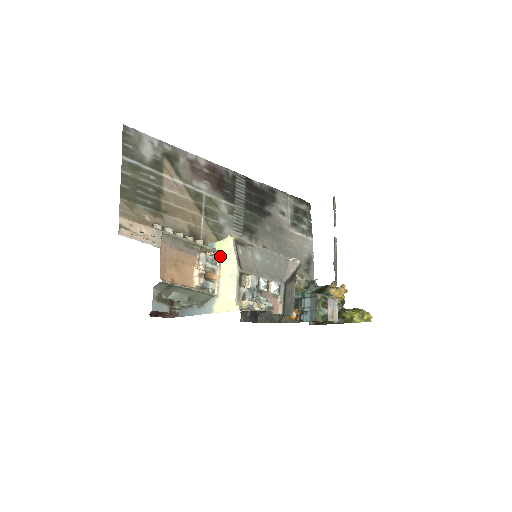
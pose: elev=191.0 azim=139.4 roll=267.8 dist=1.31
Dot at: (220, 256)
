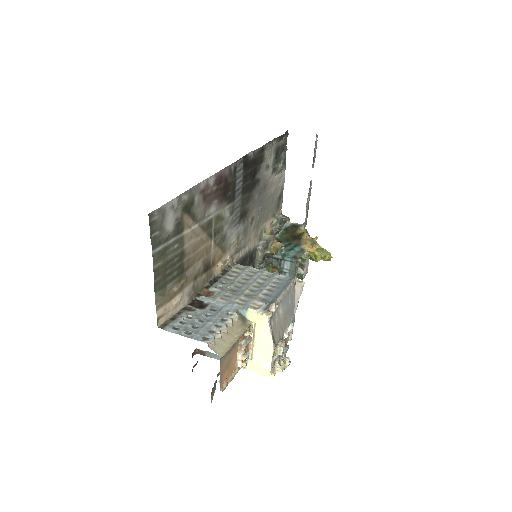
Dot at: (254, 329)
